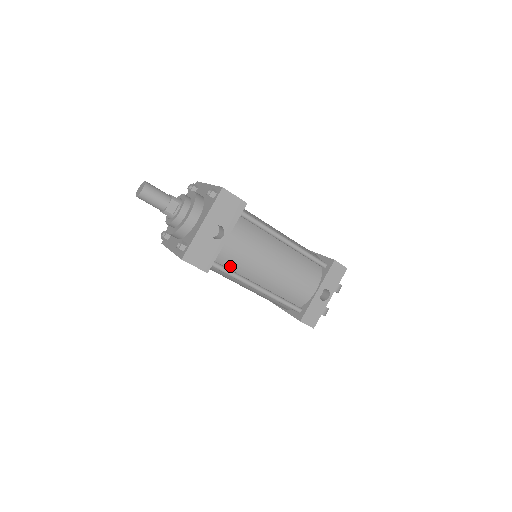
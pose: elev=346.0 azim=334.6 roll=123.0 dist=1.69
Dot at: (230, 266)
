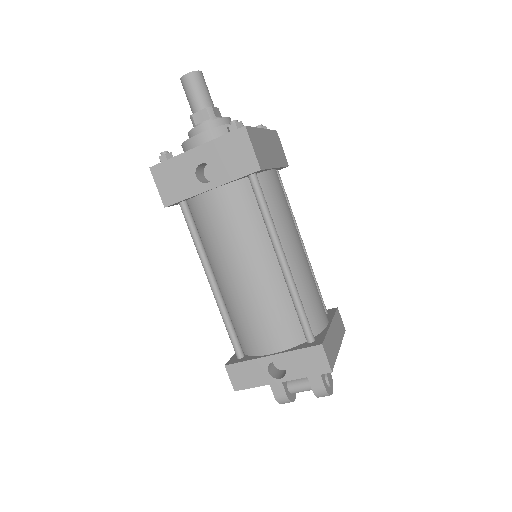
Dot at: (200, 228)
